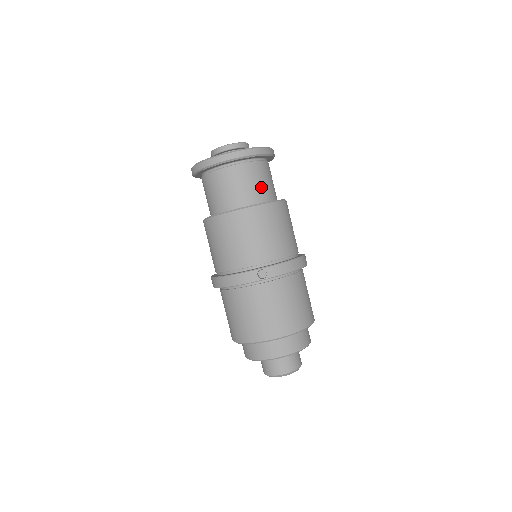
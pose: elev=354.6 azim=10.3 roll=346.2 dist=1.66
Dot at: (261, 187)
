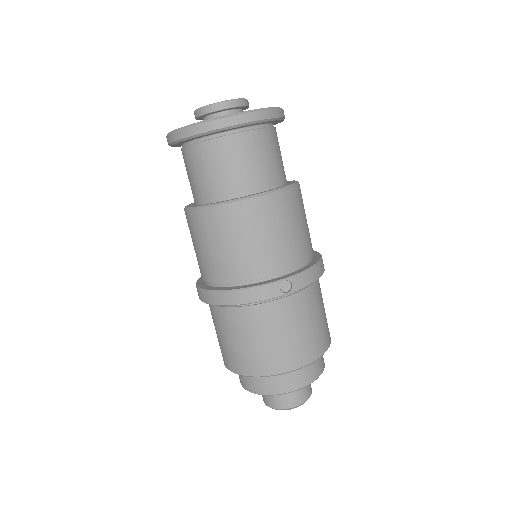
Dot at: (275, 164)
